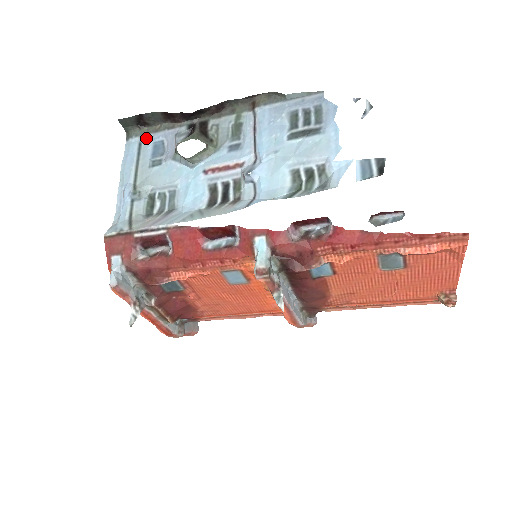
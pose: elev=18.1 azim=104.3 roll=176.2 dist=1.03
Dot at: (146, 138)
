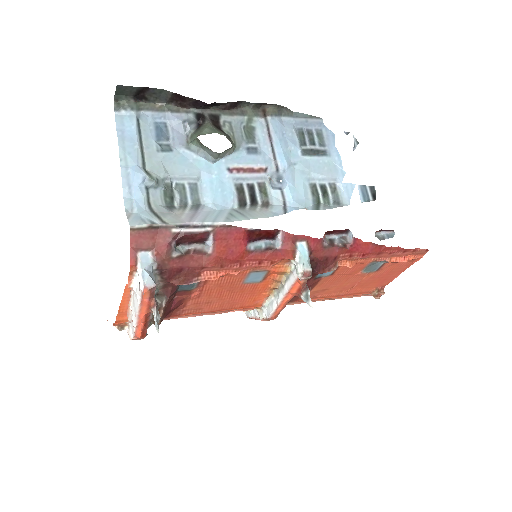
Dot at: (143, 114)
